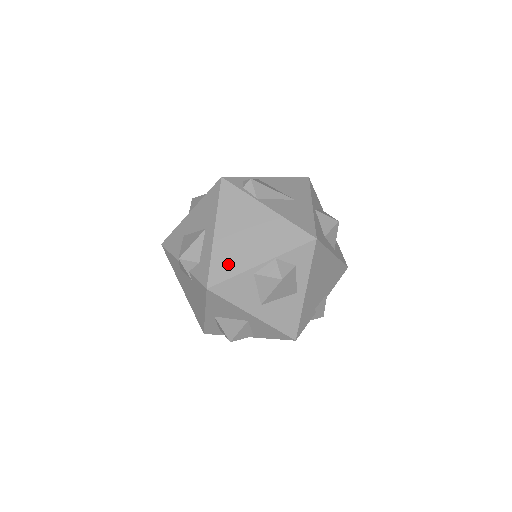
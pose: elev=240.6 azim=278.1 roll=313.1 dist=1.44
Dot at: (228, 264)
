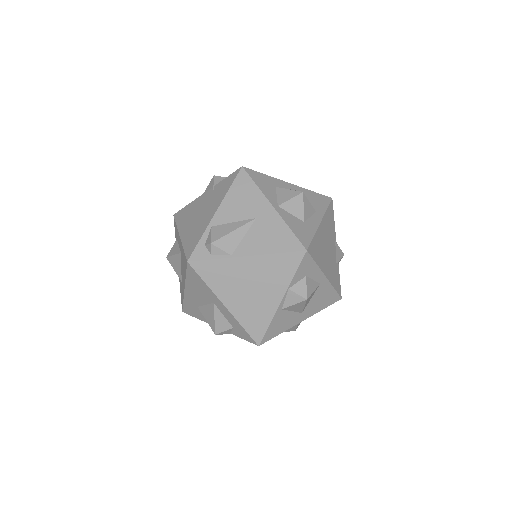
Dot at: (257, 320)
